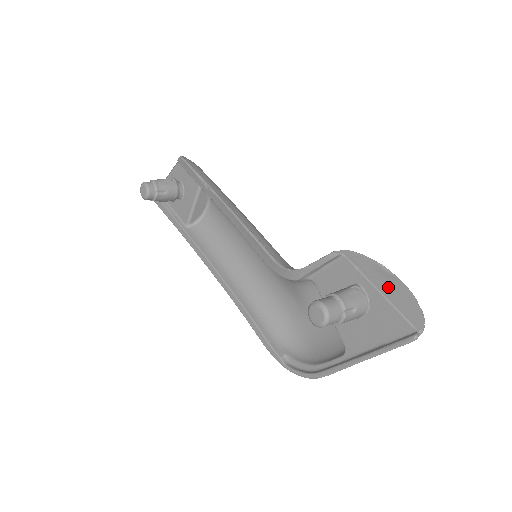
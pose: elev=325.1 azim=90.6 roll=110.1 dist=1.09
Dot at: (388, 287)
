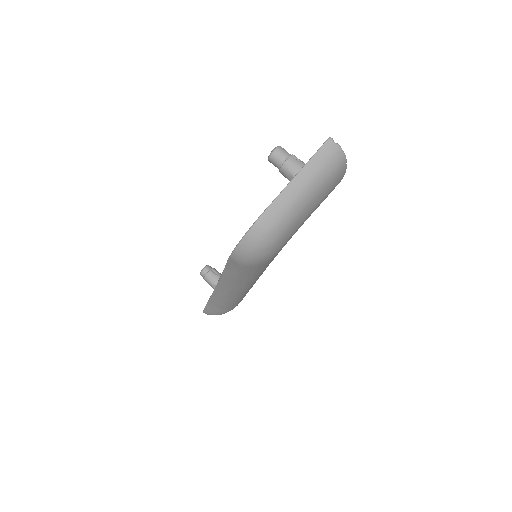
Dot at: occluded
